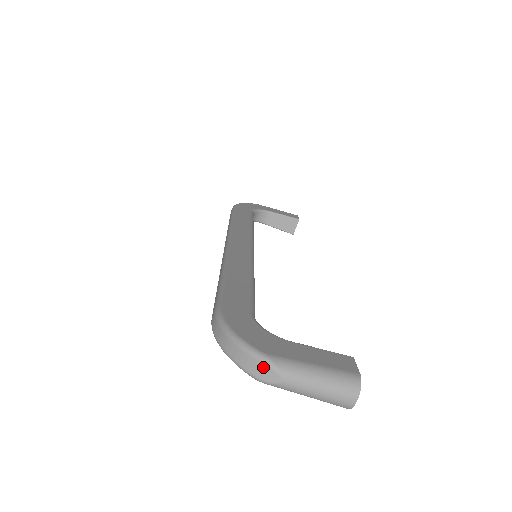
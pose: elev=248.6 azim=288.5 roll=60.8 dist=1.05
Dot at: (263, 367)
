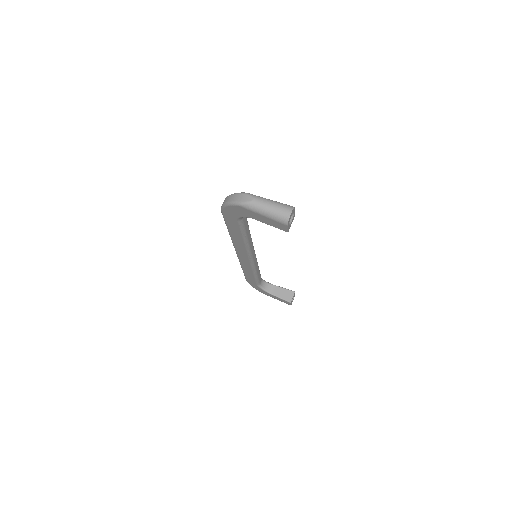
Dot at: (244, 196)
